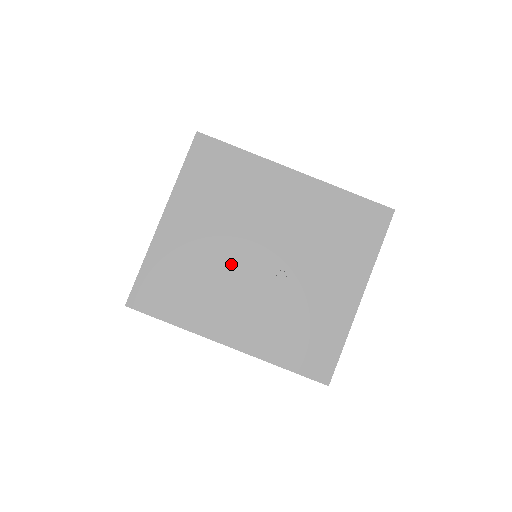
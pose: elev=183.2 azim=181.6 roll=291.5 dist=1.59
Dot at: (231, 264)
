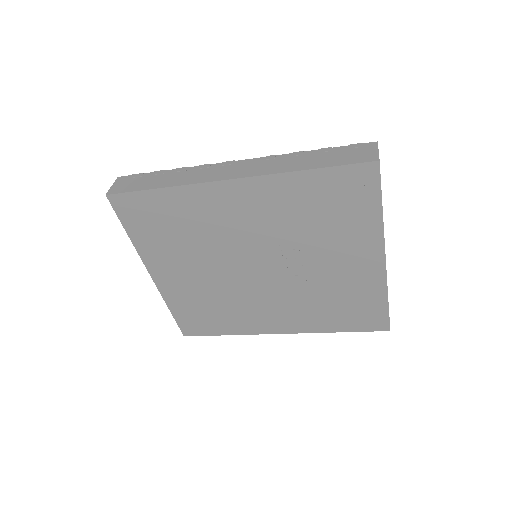
Dot at: (237, 284)
